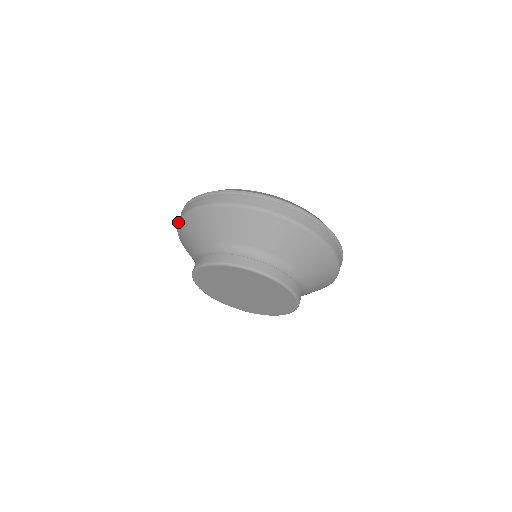
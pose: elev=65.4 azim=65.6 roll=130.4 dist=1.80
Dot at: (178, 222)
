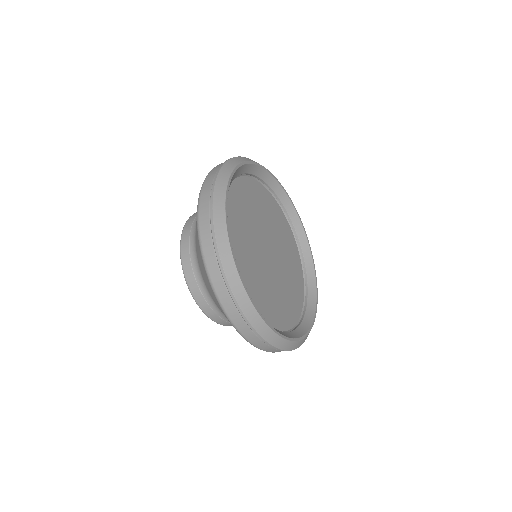
Dot at: (199, 241)
